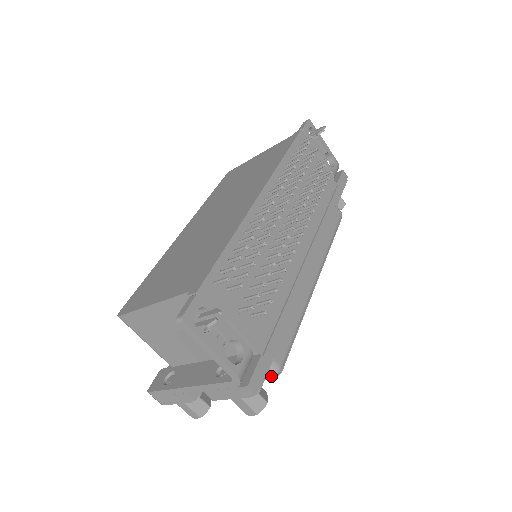
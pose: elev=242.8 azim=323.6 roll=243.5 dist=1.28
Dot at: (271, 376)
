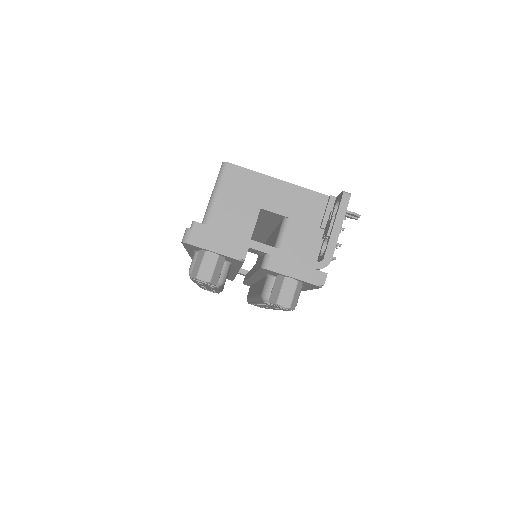
Dot at: occluded
